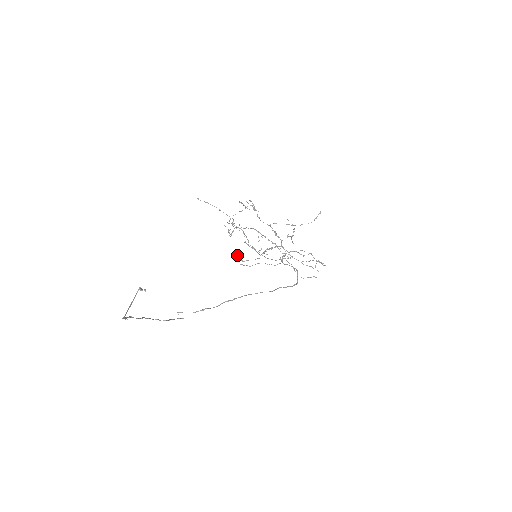
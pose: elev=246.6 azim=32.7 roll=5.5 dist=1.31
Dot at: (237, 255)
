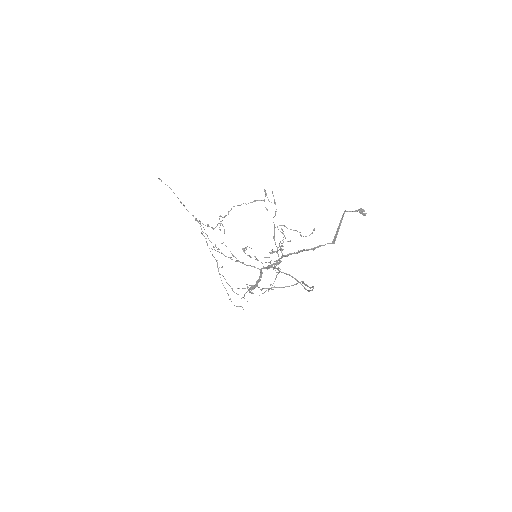
Dot at: (244, 248)
